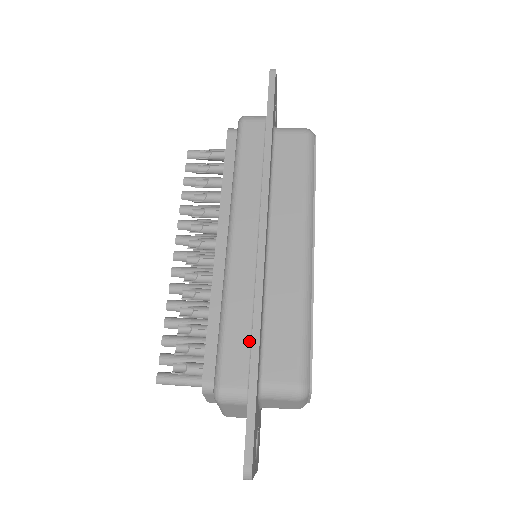
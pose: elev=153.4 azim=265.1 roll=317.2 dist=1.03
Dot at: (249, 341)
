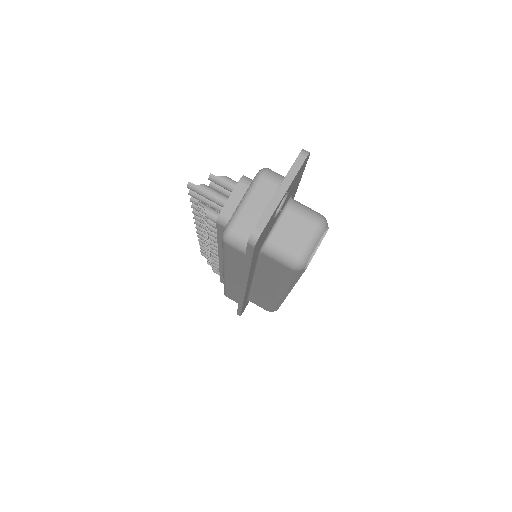
Dot at: occluded
